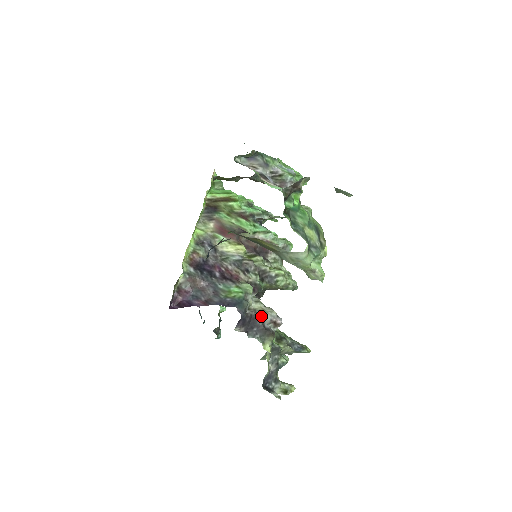
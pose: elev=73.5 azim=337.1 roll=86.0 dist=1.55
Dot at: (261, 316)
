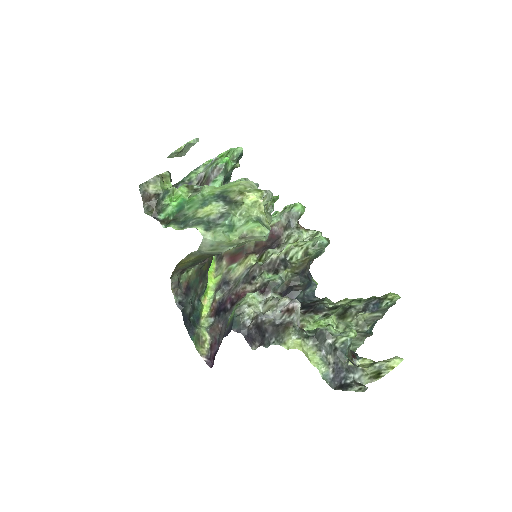
Dot at: (262, 318)
